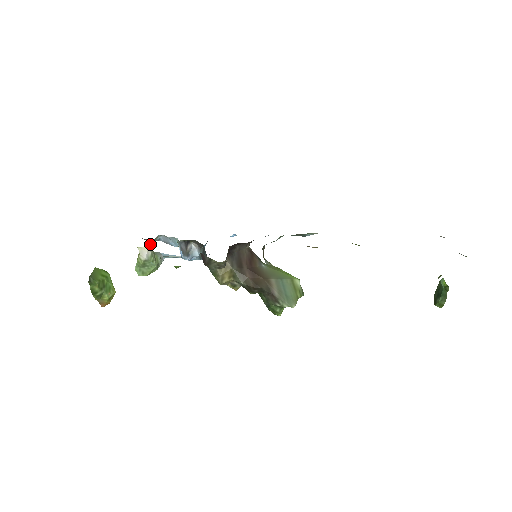
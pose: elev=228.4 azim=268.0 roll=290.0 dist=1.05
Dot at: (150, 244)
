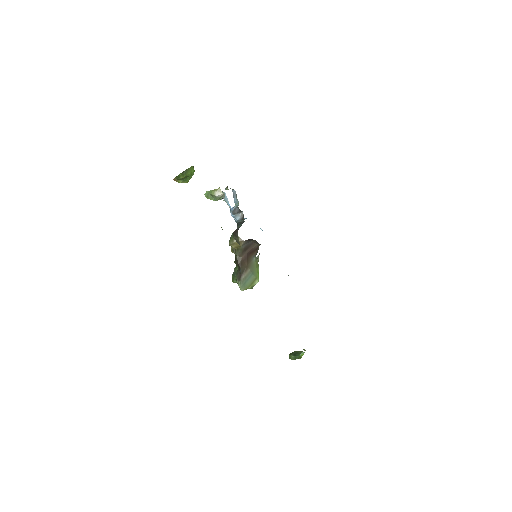
Dot at: (226, 187)
